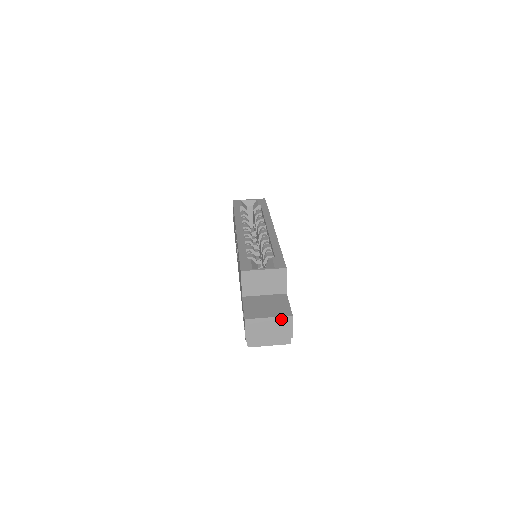
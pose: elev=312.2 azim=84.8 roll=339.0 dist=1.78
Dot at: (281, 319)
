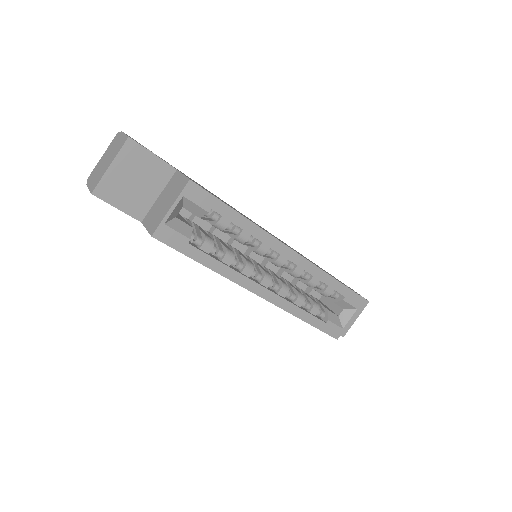
Dot at: (361, 309)
